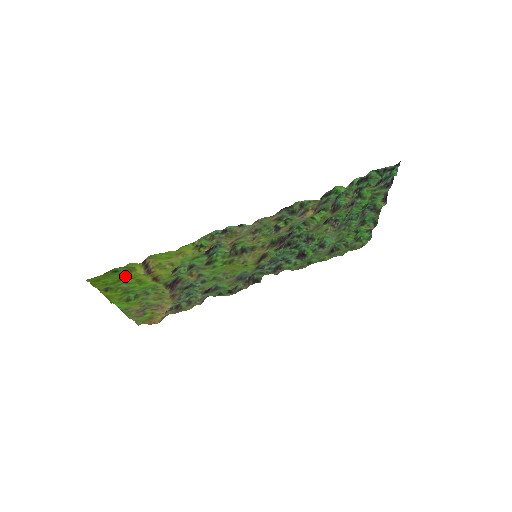
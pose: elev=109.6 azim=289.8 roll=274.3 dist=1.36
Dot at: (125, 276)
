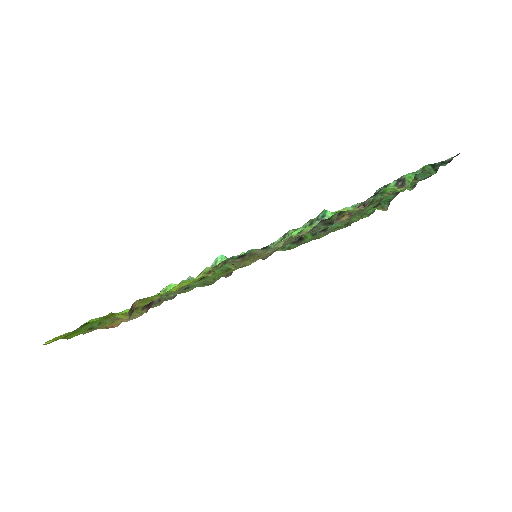
Dot at: (97, 321)
